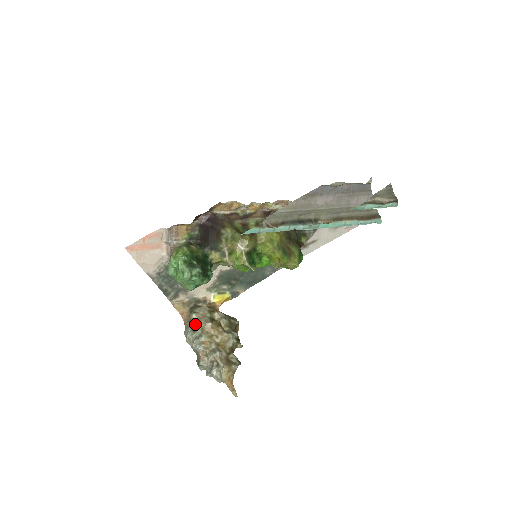
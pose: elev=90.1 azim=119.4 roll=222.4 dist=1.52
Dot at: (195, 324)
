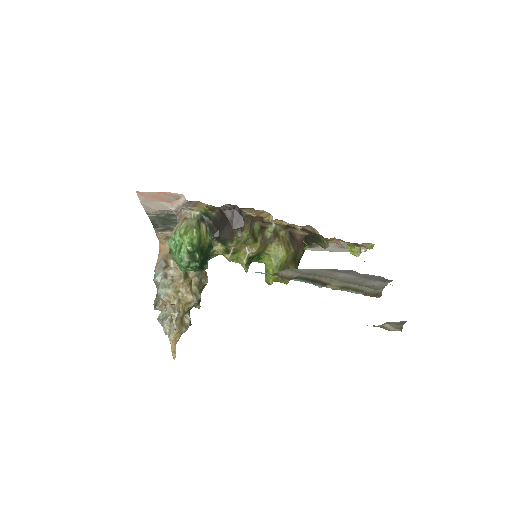
Dot at: (169, 272)
